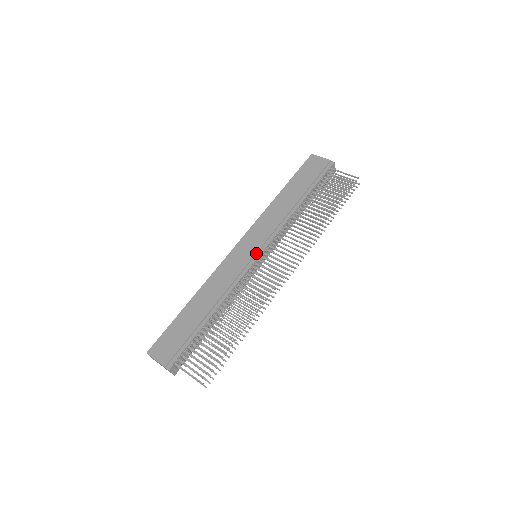
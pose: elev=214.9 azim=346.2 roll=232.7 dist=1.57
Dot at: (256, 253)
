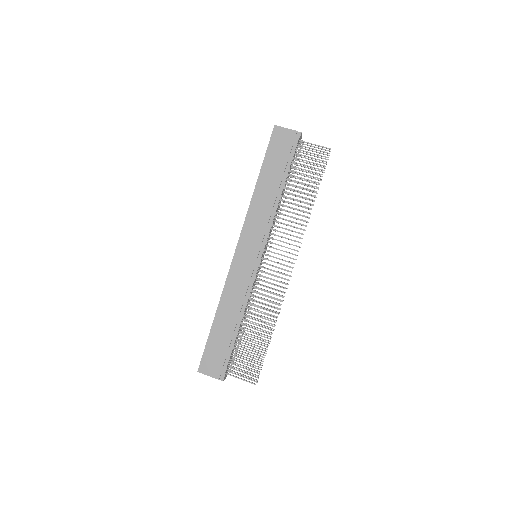
Dot at: (257, 257)
